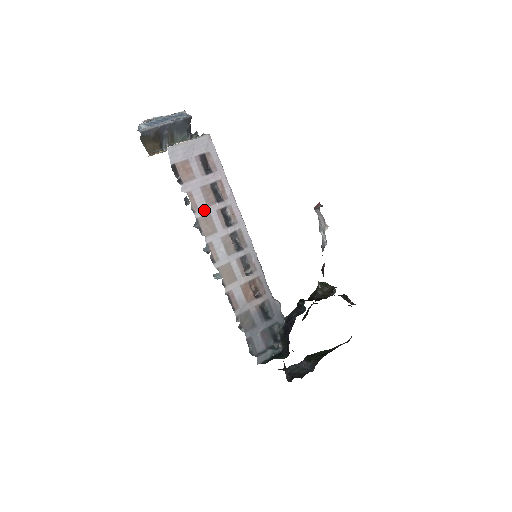
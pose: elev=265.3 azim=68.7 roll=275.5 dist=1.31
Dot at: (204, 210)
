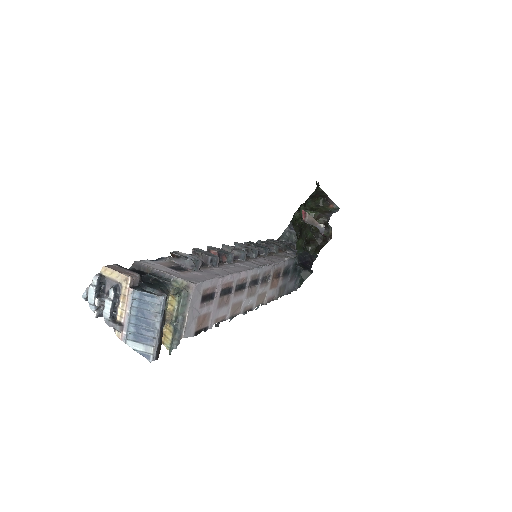
Dot at: (228, 309)
